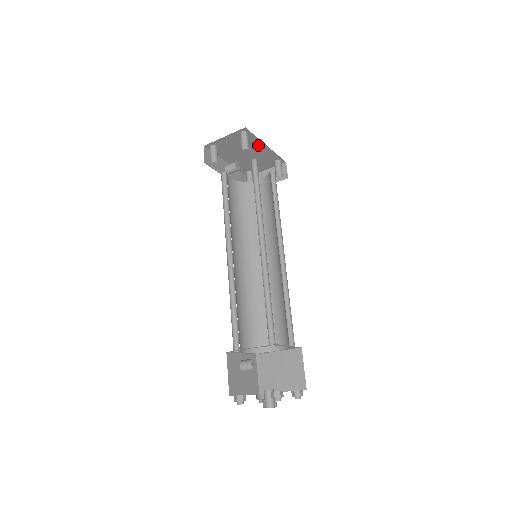
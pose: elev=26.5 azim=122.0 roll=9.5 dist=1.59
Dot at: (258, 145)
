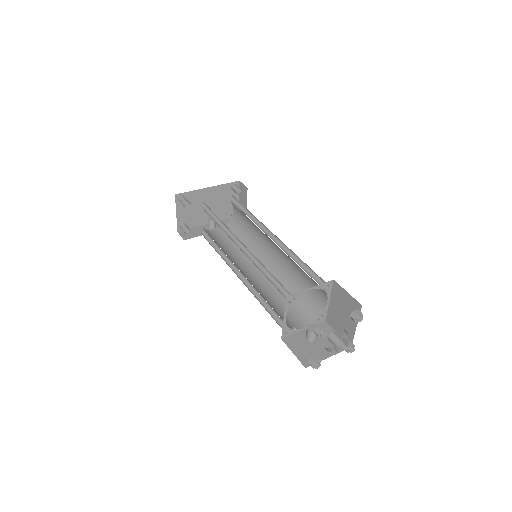
Dot at: (203, 194)
